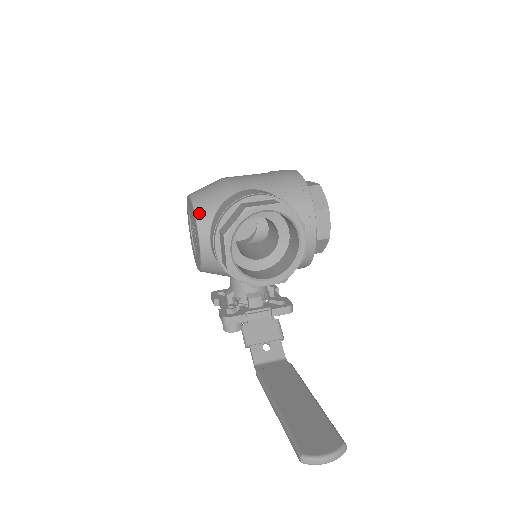
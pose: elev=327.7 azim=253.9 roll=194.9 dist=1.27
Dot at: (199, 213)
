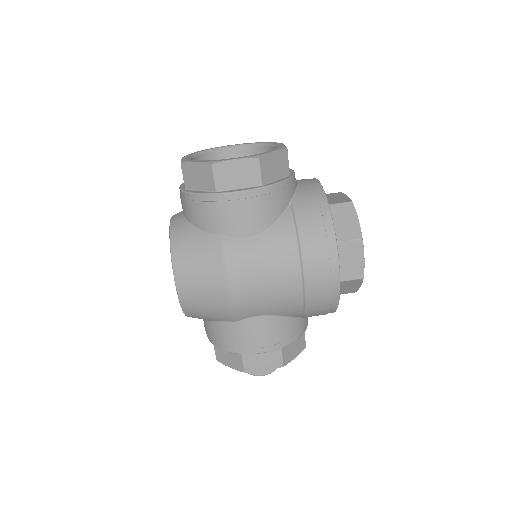
Dot at: occluded
